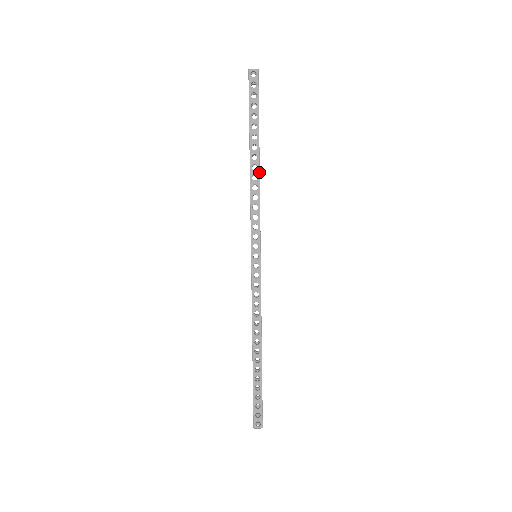
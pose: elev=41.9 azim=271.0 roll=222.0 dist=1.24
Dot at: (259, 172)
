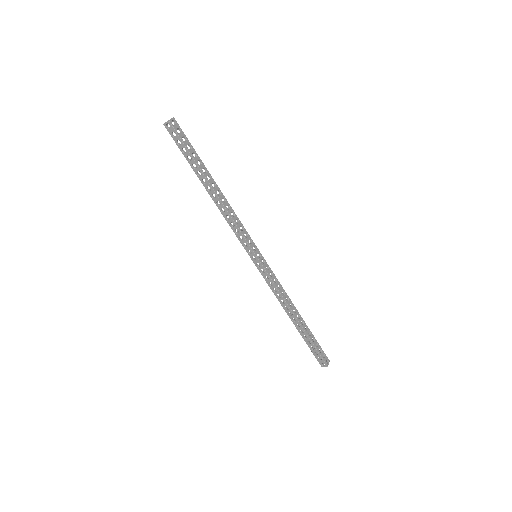
Dot at: (219, 198)
